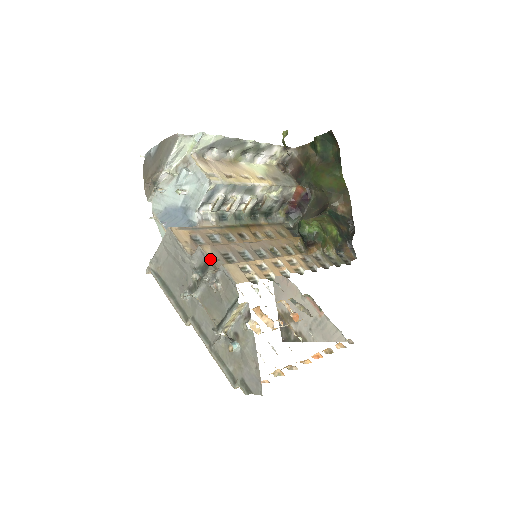
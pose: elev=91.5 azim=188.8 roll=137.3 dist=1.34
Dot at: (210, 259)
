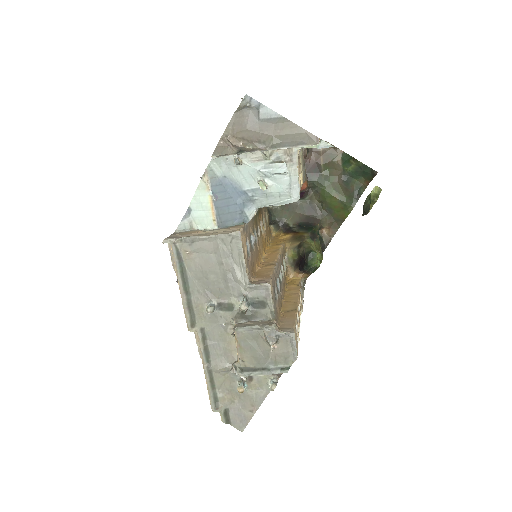
Dot at: occluded
